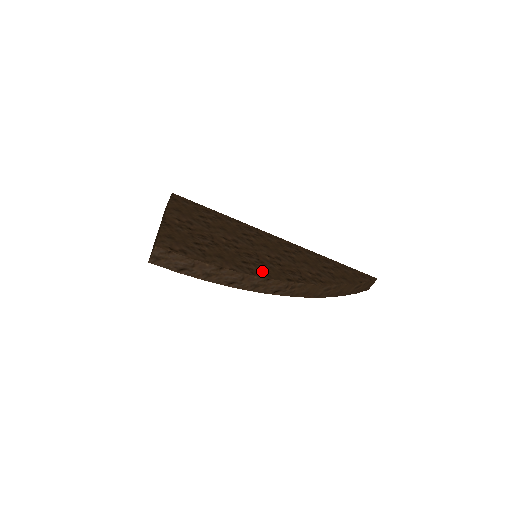
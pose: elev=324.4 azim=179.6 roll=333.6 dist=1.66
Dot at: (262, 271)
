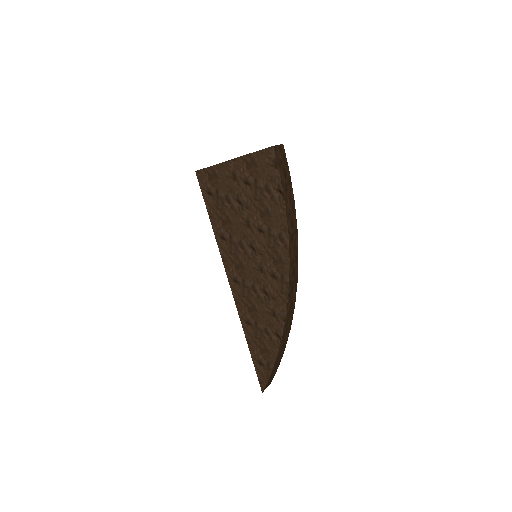
Dot at: occluded
